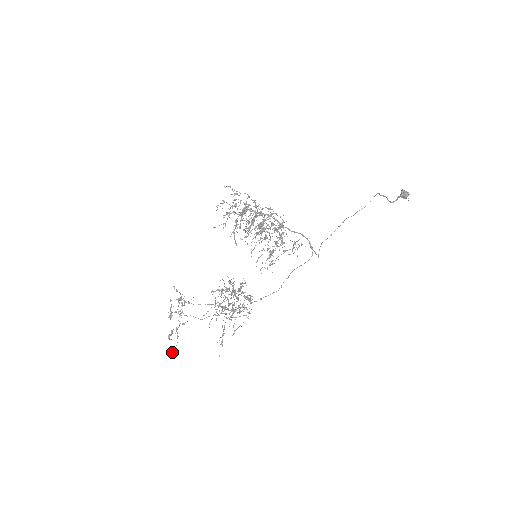
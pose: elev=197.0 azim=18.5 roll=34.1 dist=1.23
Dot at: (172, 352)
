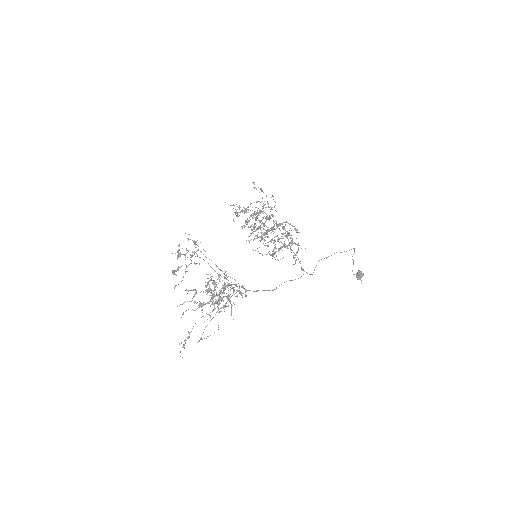
Dot at: (175, 285)
